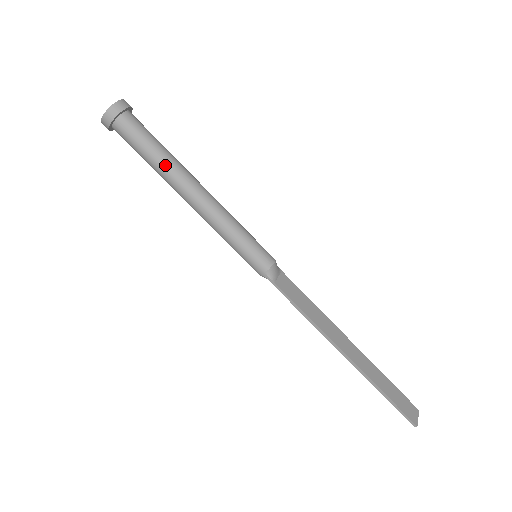
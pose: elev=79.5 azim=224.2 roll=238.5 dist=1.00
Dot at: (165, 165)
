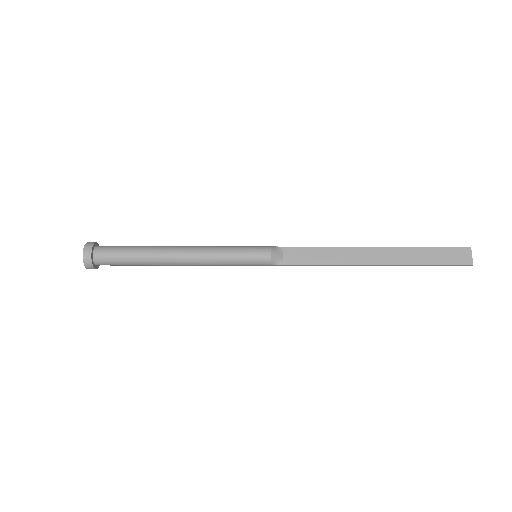
Dot at: (147, 262)
